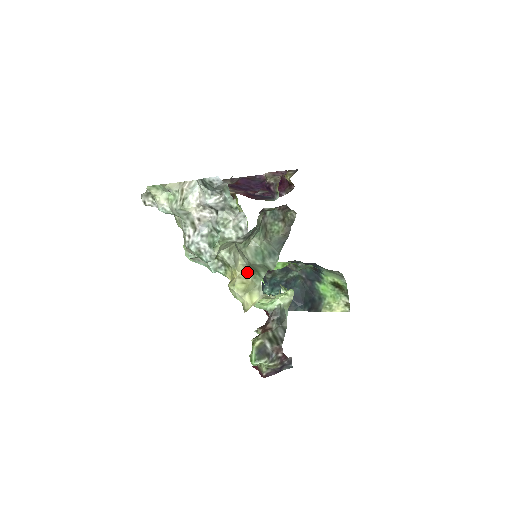
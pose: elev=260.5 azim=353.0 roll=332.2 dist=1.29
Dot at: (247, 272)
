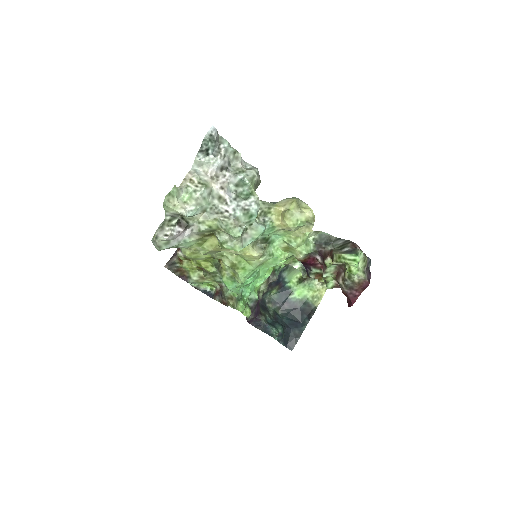
Dot at: (283, 200)
